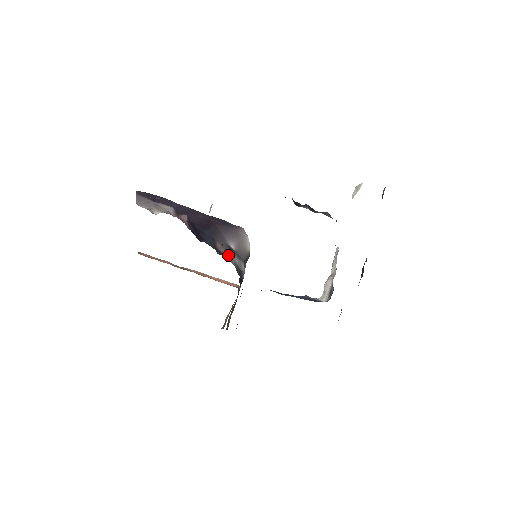
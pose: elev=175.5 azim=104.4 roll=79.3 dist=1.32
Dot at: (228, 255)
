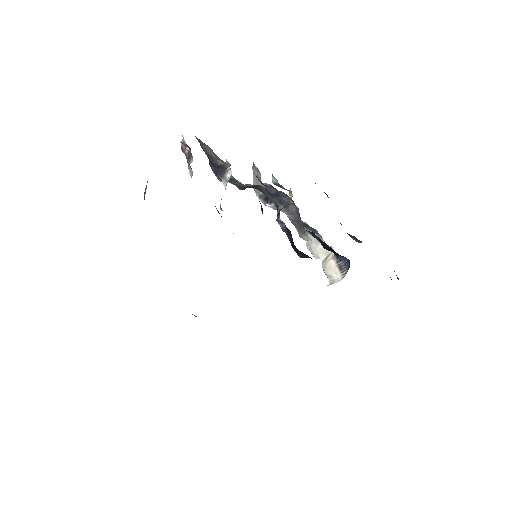
Dot at: occluded
